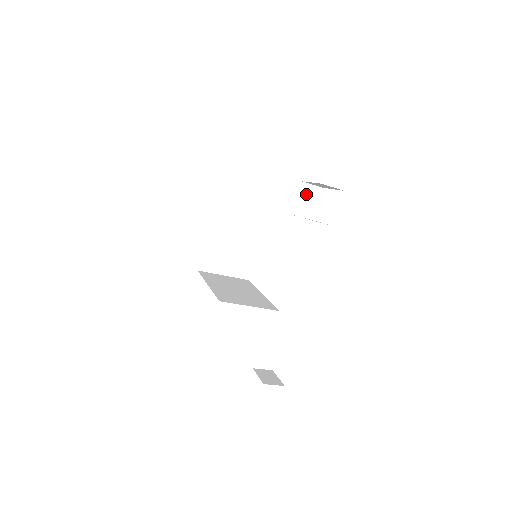
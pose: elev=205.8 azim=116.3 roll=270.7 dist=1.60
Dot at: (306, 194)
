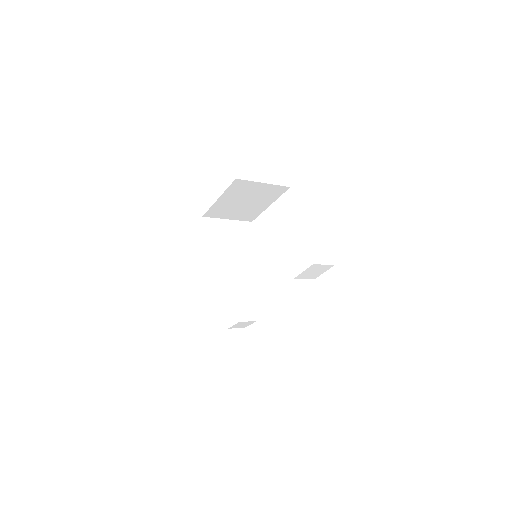
Dot at: (314, 269)
